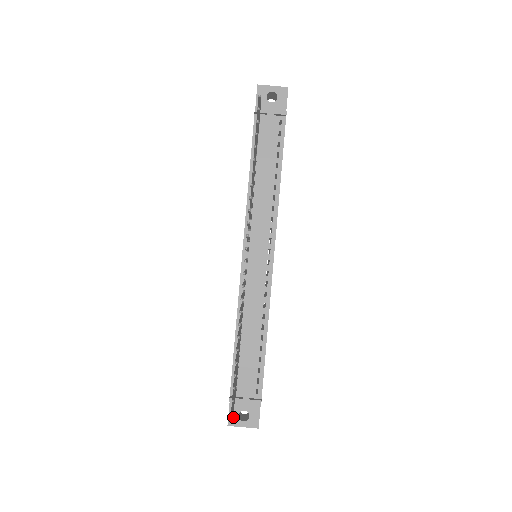
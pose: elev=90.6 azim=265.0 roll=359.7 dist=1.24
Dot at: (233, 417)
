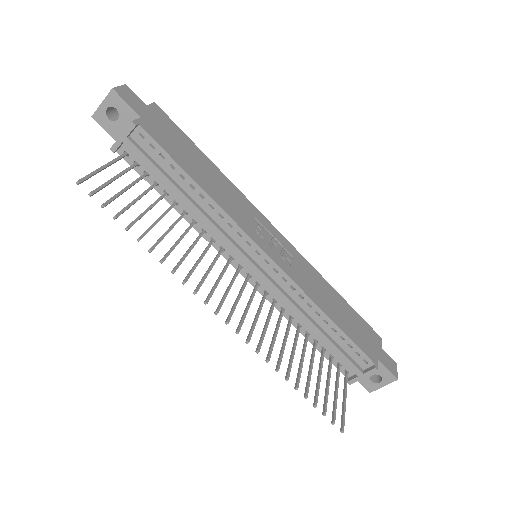
Dot at: (368, 385)
